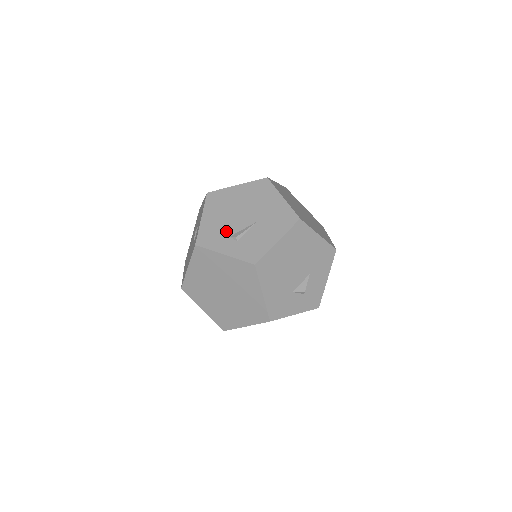
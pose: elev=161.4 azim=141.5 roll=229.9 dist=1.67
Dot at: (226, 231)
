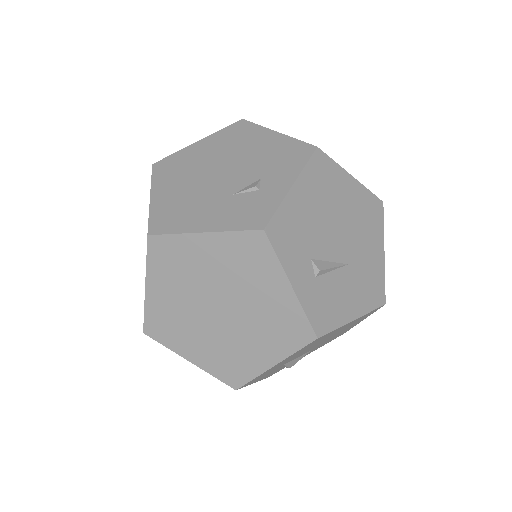
Dot at: (311, 244)
